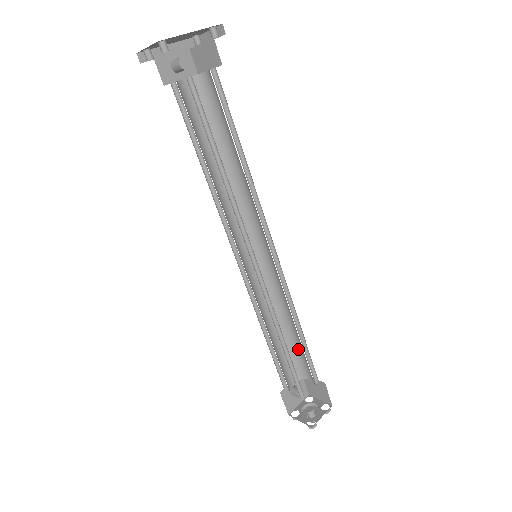
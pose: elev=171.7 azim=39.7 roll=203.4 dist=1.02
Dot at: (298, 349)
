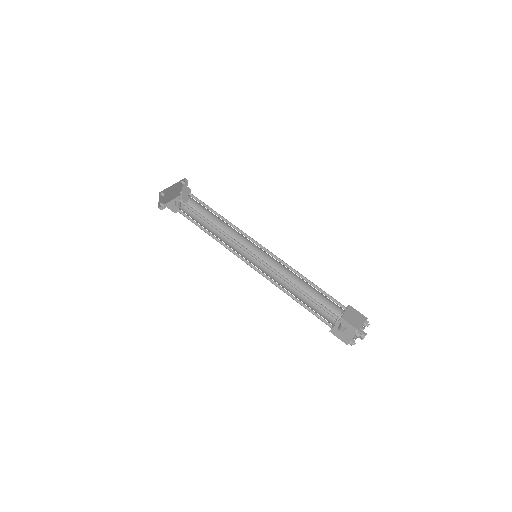
Dot at: (321, 298)
